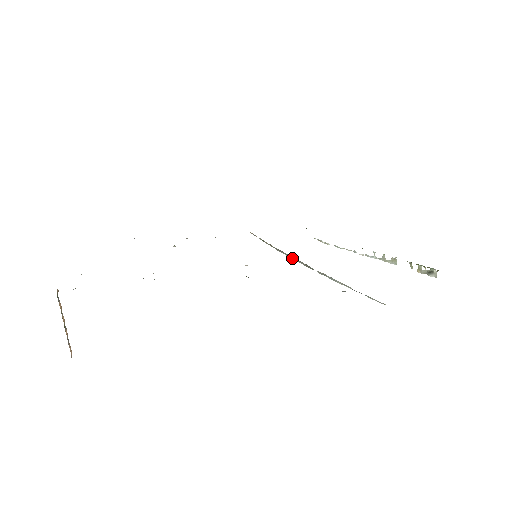
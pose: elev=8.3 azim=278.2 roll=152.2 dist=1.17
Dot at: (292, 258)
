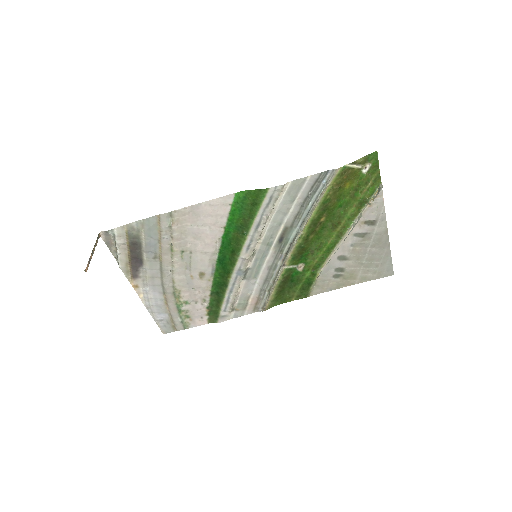
Dot at: (286, 256)
